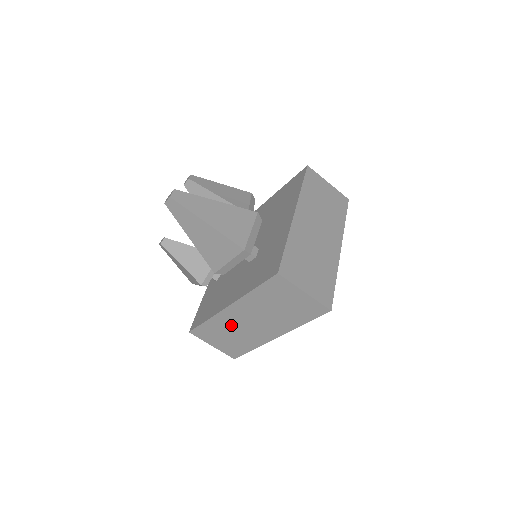
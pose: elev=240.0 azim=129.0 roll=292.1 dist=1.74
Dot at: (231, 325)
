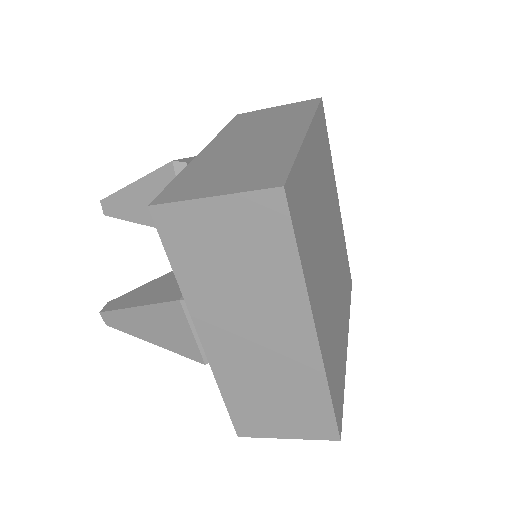
Dot at: occluded
